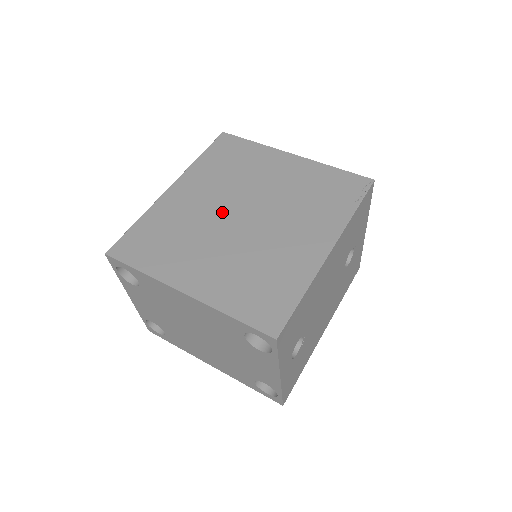
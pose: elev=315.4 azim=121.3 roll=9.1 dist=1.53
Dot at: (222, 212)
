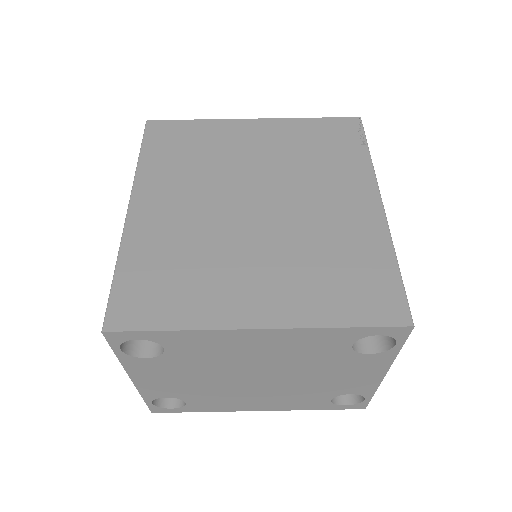
Dot at: (225, 211)
